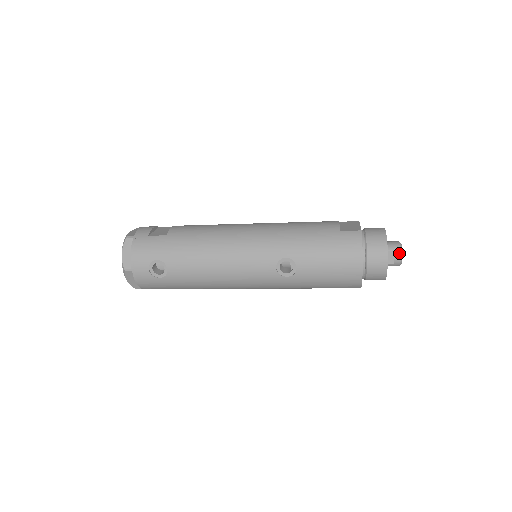
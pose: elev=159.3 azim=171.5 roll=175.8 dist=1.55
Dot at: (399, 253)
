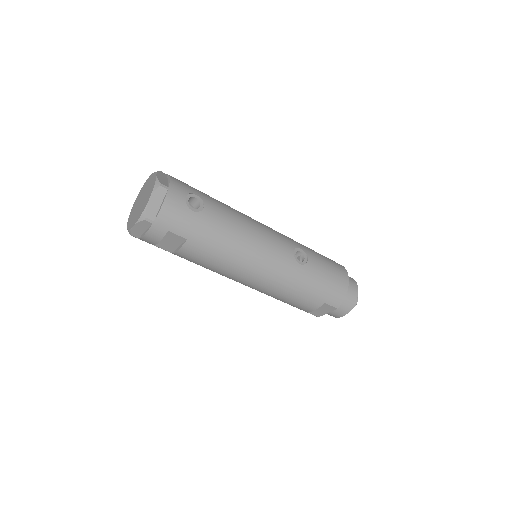
Dot at: occluded
